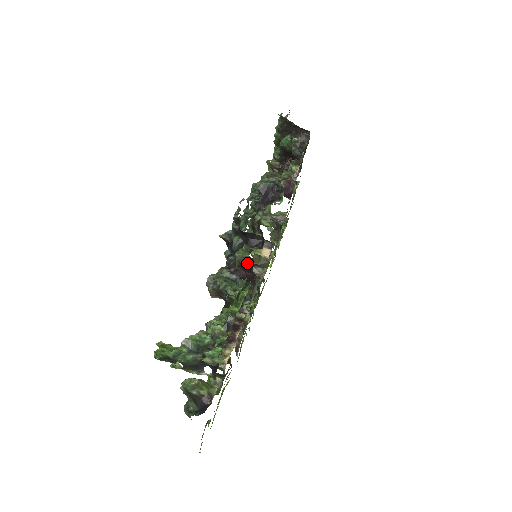
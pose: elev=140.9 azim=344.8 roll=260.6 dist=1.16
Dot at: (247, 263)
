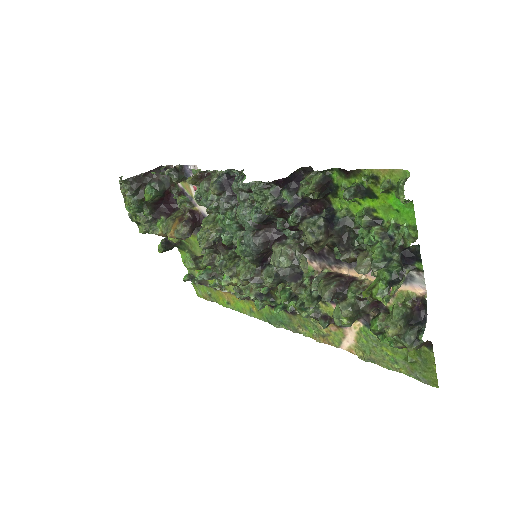
Dot at: (323, 183)
